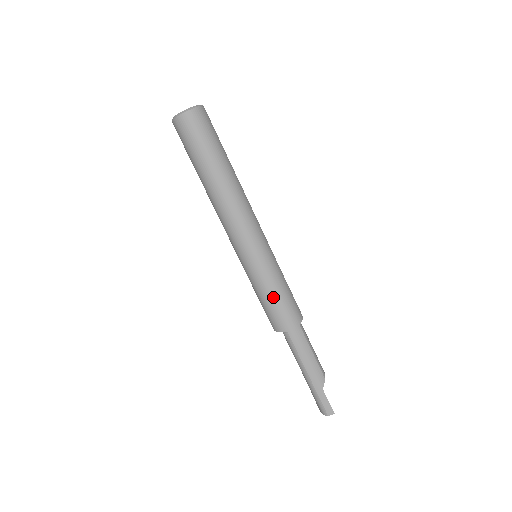
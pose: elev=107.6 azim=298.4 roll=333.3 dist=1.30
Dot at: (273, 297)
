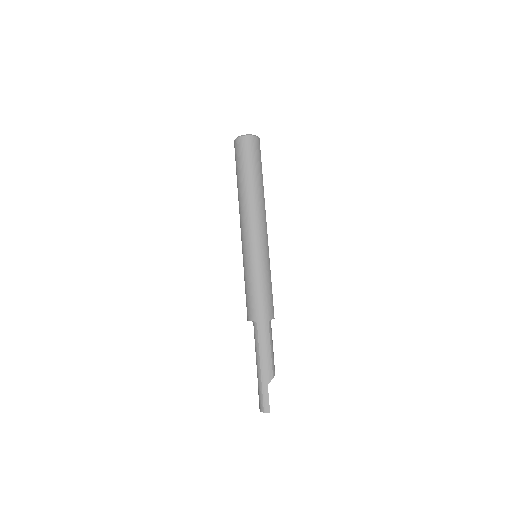
Dot at: (256, 289)
